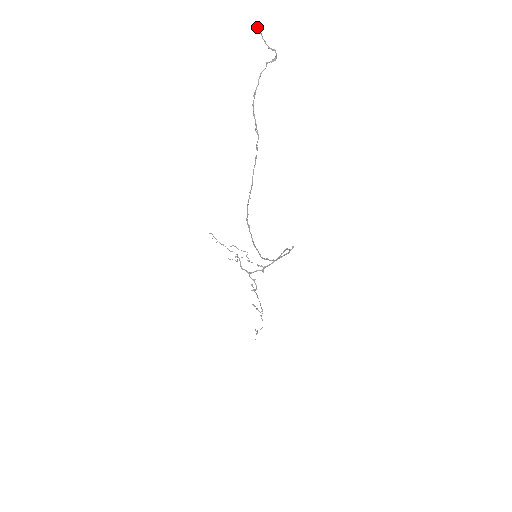
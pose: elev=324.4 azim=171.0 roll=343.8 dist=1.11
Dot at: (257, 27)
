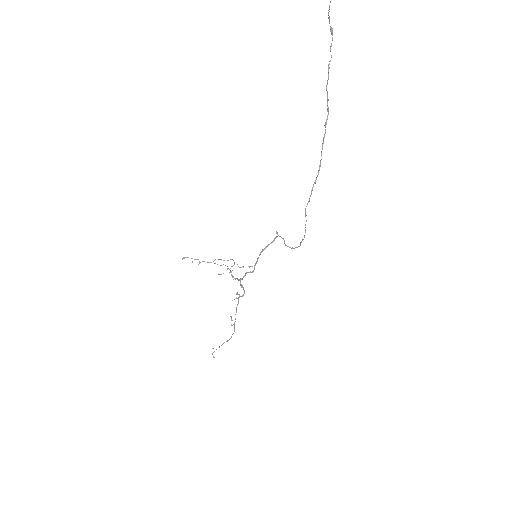
Dot at: out of frame
